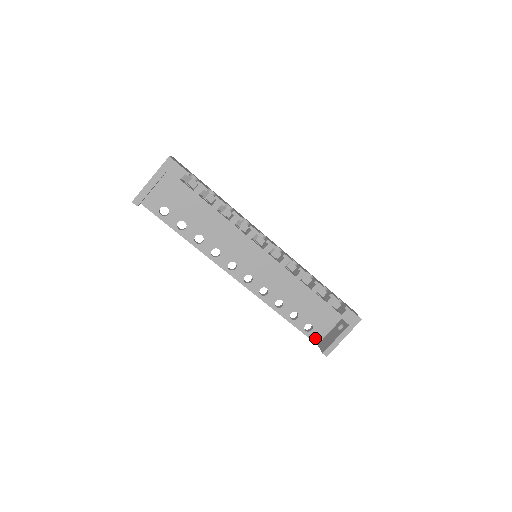
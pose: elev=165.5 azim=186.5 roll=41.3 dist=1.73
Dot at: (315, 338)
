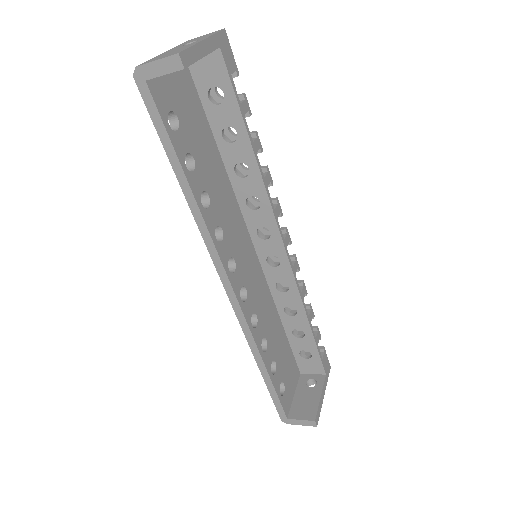
Dot at: (286, 407)
